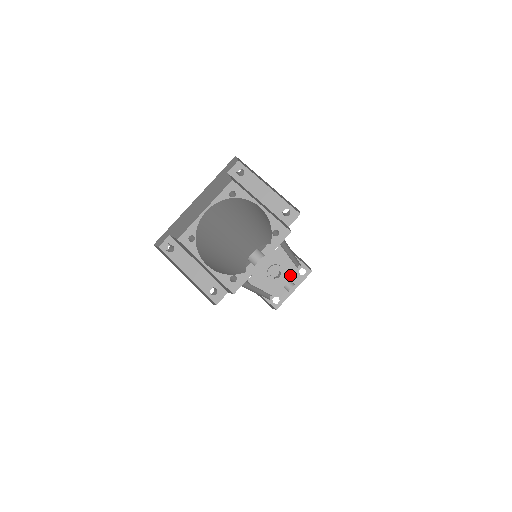
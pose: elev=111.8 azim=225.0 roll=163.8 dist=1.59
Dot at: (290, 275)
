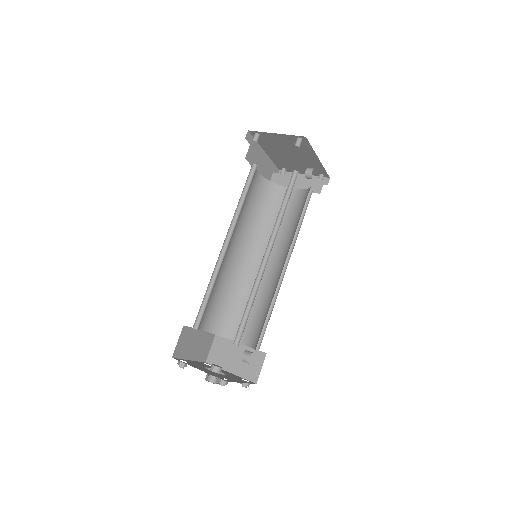
Dot at: (233, 377)
